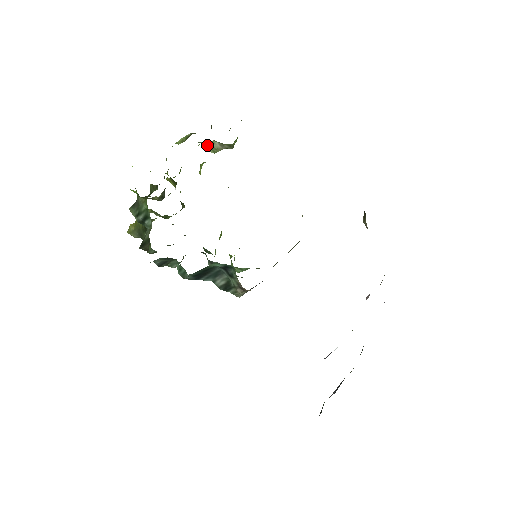
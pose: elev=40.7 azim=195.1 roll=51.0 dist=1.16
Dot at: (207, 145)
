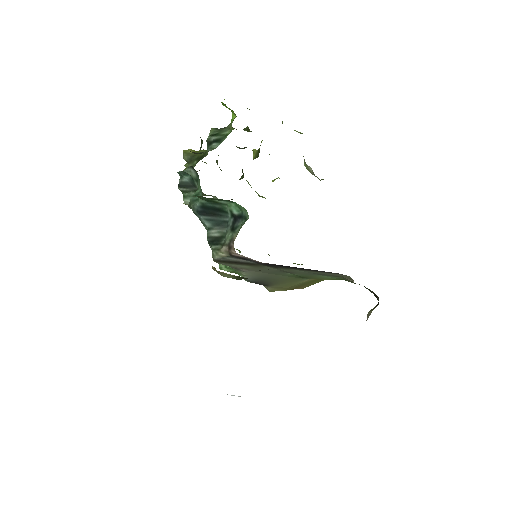
Dot at: occluded
